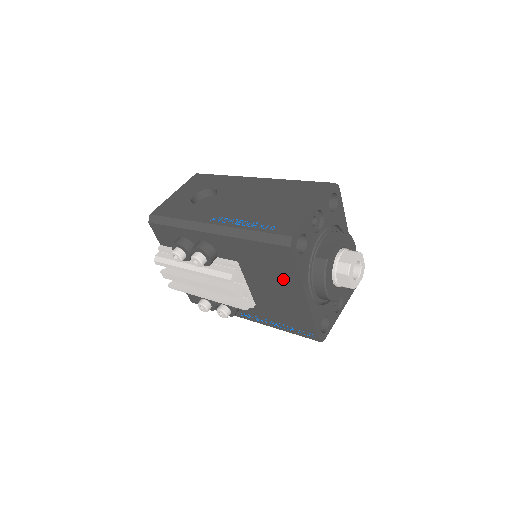
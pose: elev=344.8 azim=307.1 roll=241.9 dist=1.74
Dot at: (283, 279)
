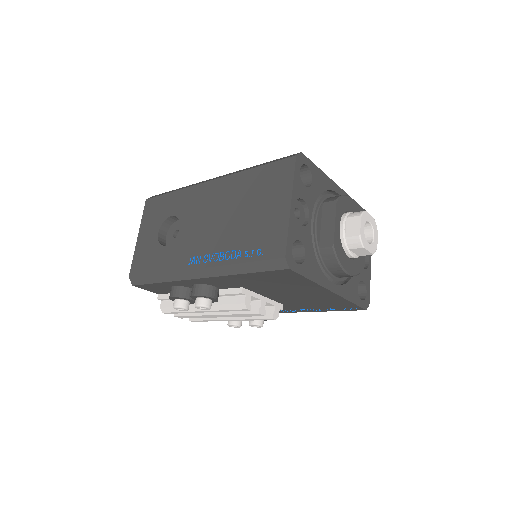
Dot at: (298, 287)
